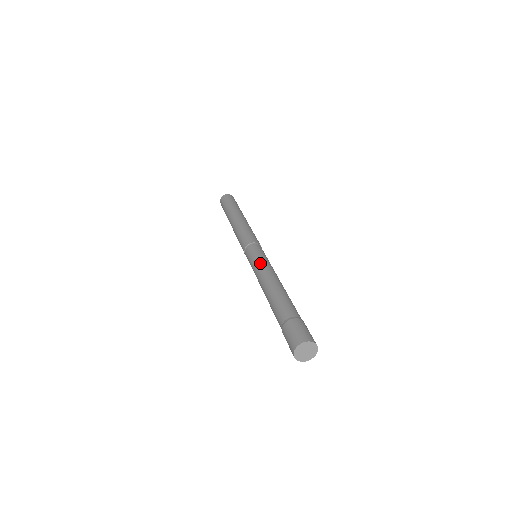
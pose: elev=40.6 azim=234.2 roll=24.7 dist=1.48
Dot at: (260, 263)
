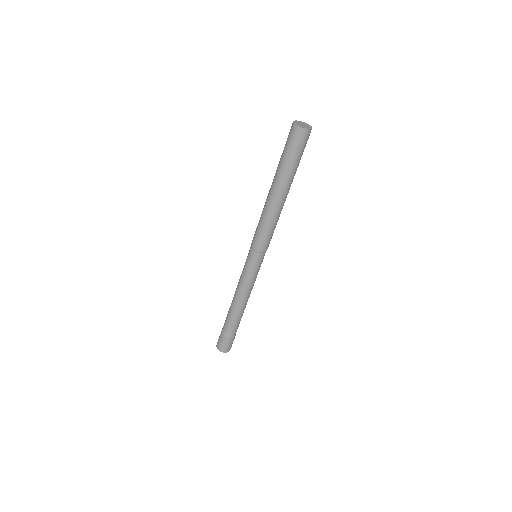
Dot at: (246, 280)
